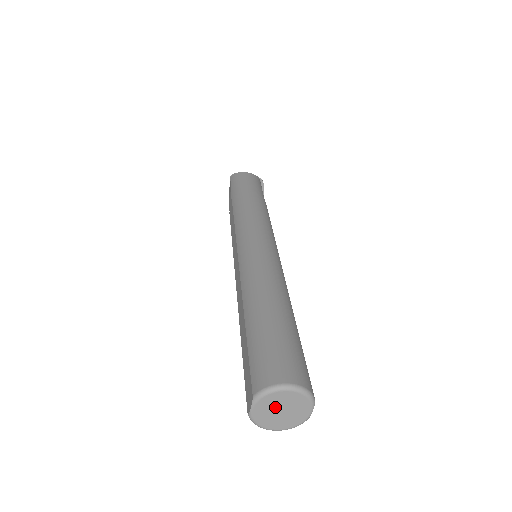
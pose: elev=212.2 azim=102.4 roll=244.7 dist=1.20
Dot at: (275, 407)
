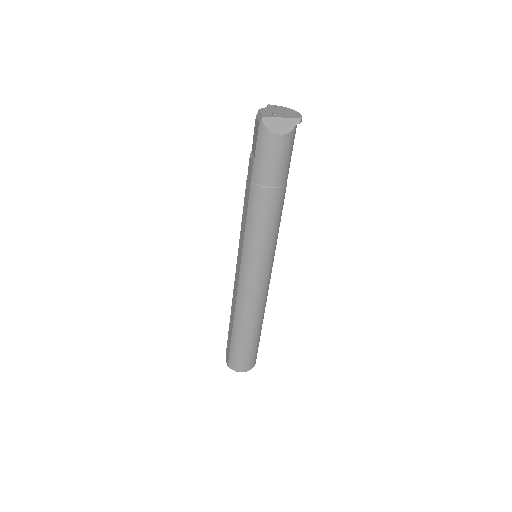
Dot at: occluded
